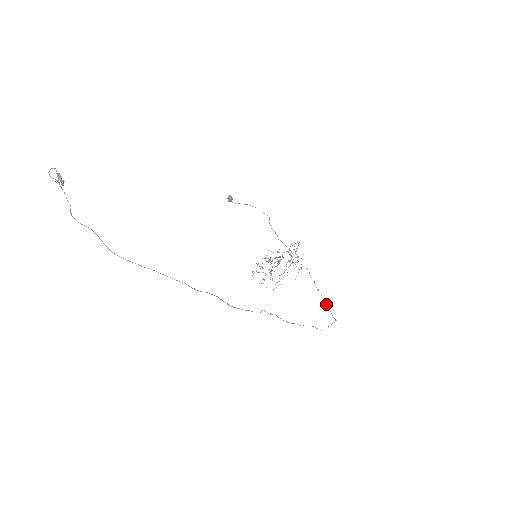
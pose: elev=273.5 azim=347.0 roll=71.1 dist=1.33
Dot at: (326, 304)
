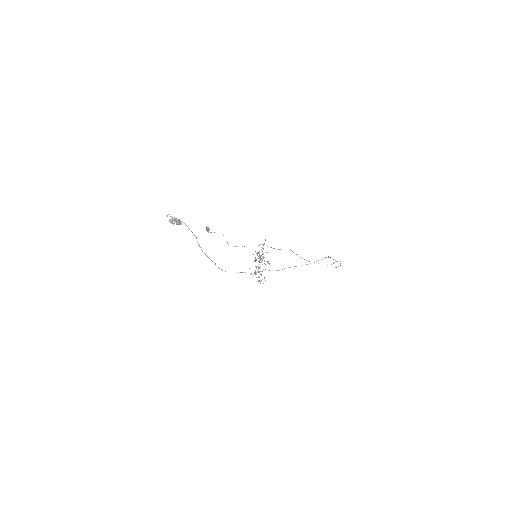
Dot at: occluded
